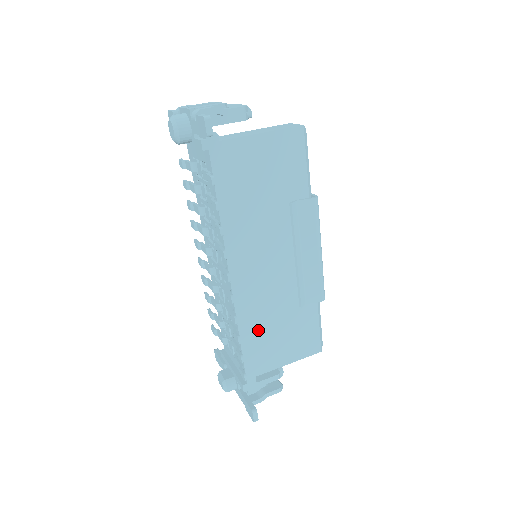
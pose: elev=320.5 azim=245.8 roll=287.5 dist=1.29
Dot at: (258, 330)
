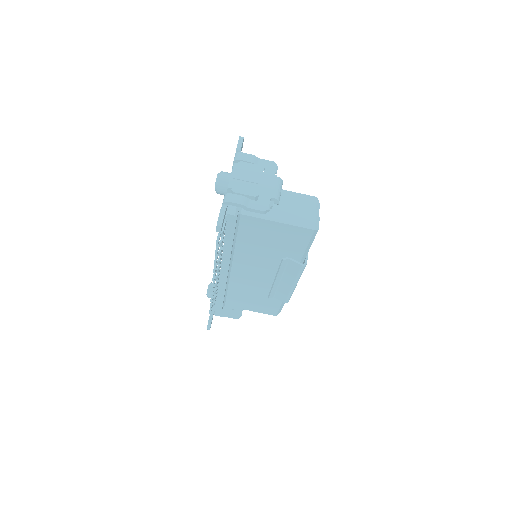
Dot at: (235, 292)
